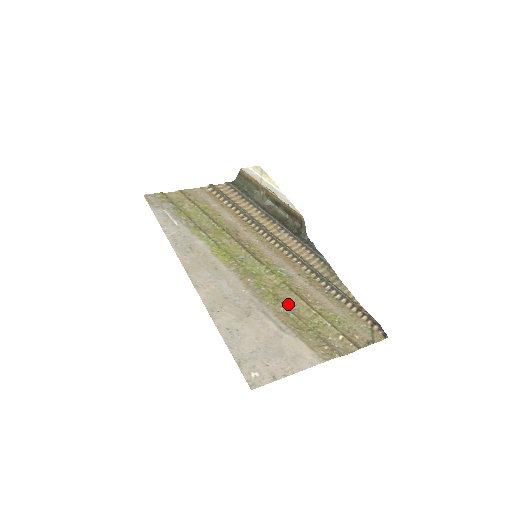
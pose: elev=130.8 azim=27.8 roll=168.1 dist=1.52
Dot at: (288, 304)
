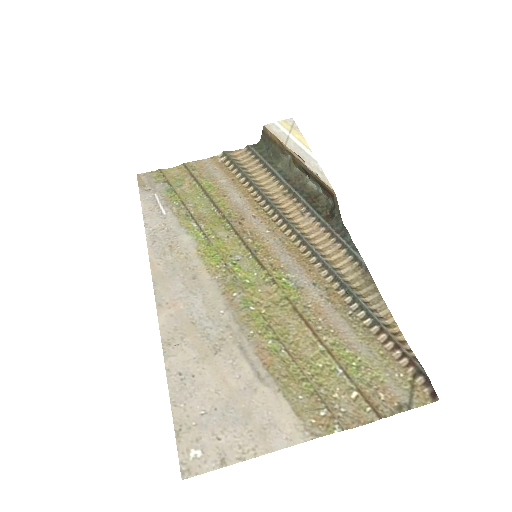
Dot at: (283, 333)
